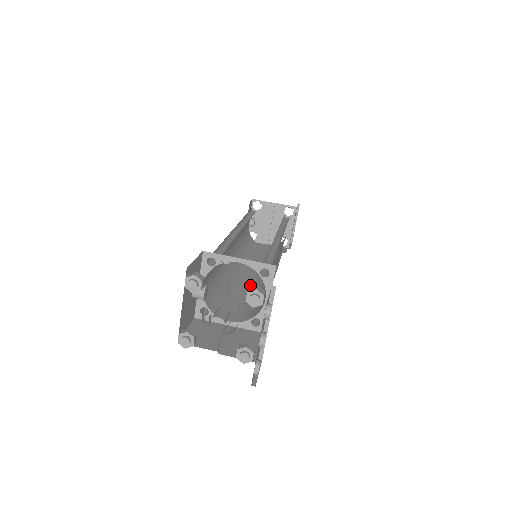
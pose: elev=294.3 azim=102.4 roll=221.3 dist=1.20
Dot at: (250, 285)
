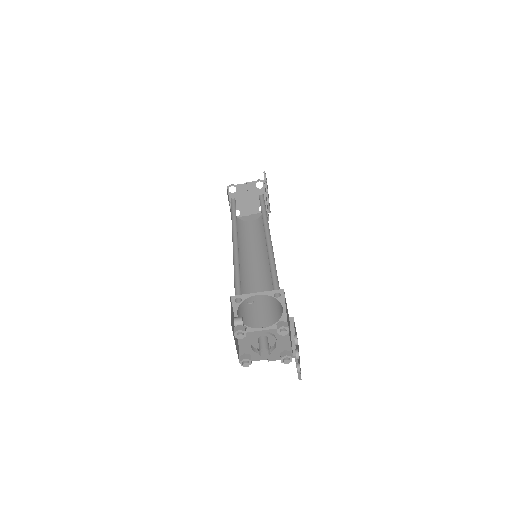
Dot at: (260, 280)
